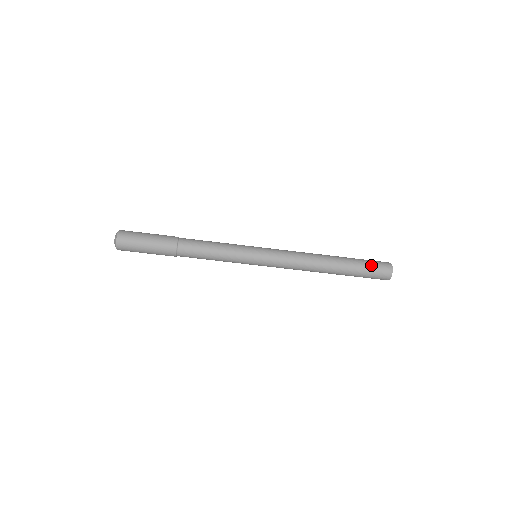
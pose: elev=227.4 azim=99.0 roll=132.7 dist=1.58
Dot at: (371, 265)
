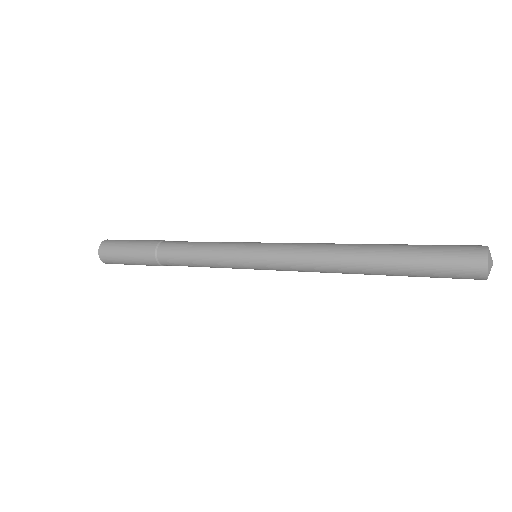
Dot at: occluded
